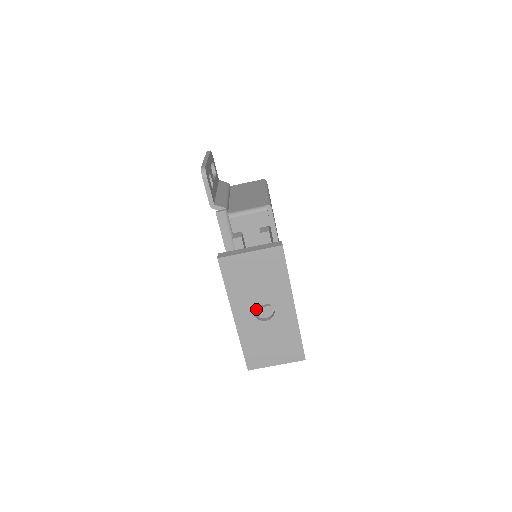
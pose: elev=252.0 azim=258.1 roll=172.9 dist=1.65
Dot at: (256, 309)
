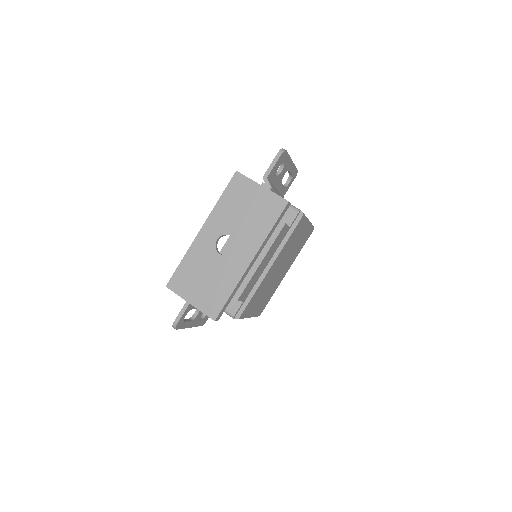
Dot at: occluded
